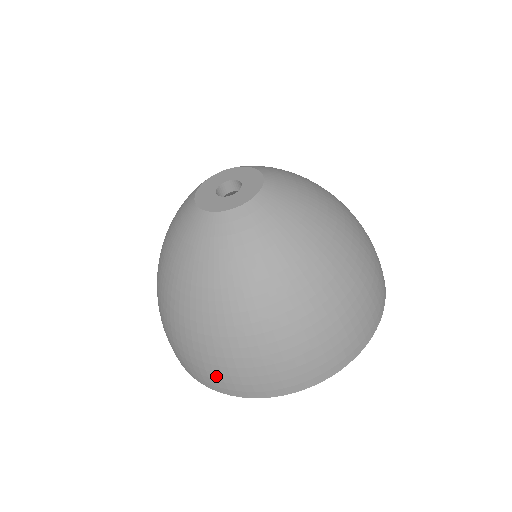
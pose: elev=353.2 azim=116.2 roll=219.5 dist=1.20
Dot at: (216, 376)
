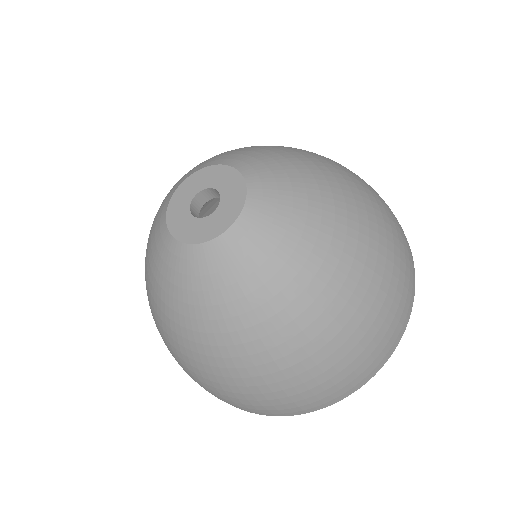
Dot at: occluded
